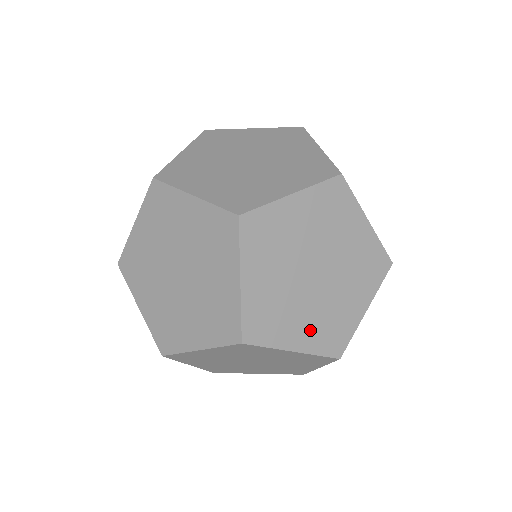
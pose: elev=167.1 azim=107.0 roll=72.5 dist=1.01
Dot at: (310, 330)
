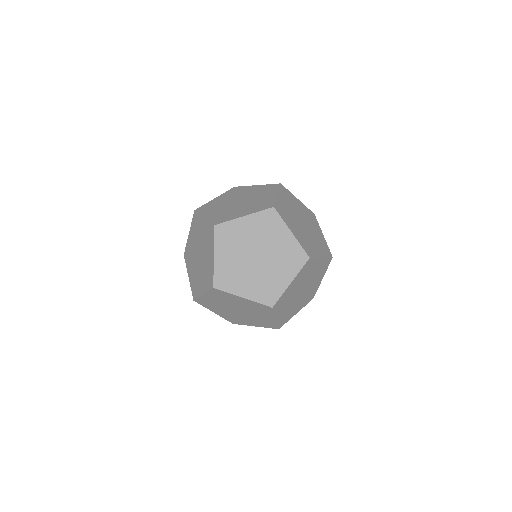
Dot at: (253, 288)
